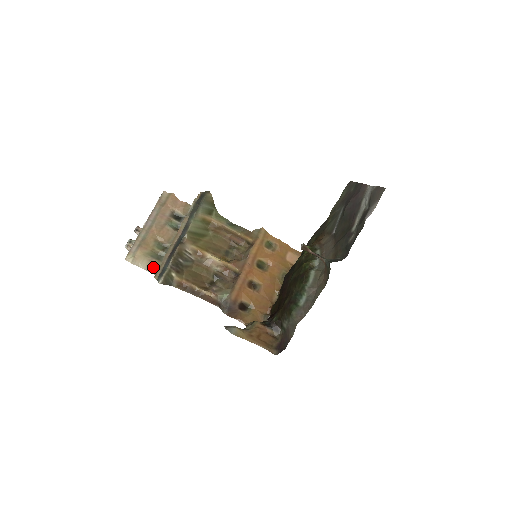
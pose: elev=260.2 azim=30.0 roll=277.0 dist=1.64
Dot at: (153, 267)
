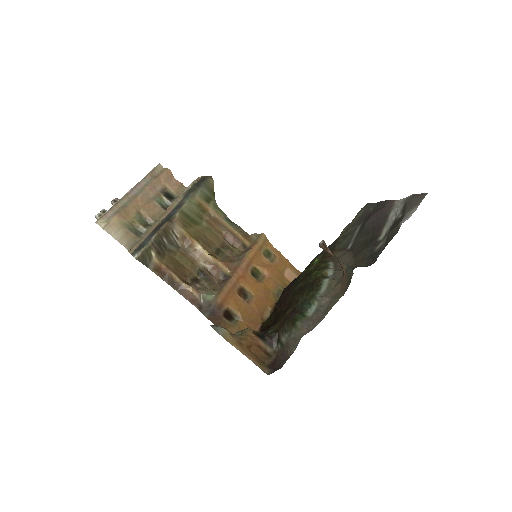
Dot at: (128, 241)
